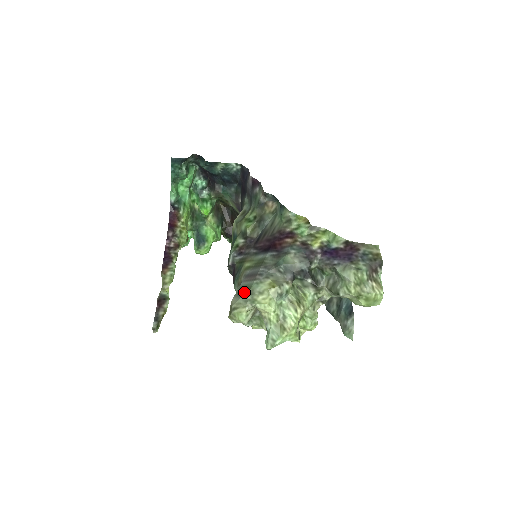
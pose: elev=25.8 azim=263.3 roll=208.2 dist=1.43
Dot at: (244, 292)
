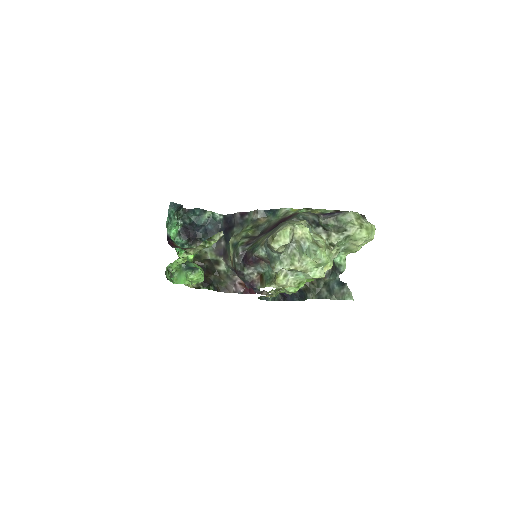
Dot at: (280, 226)
